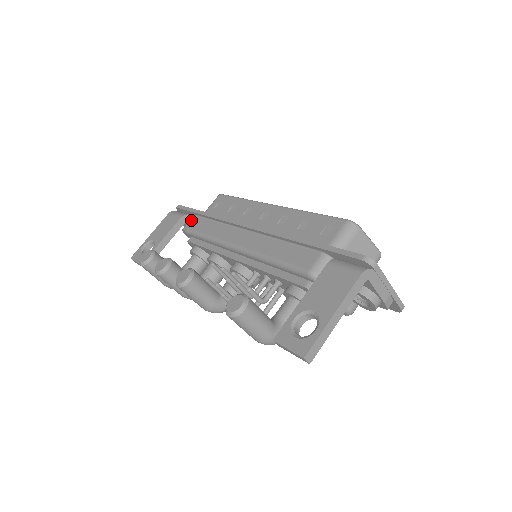
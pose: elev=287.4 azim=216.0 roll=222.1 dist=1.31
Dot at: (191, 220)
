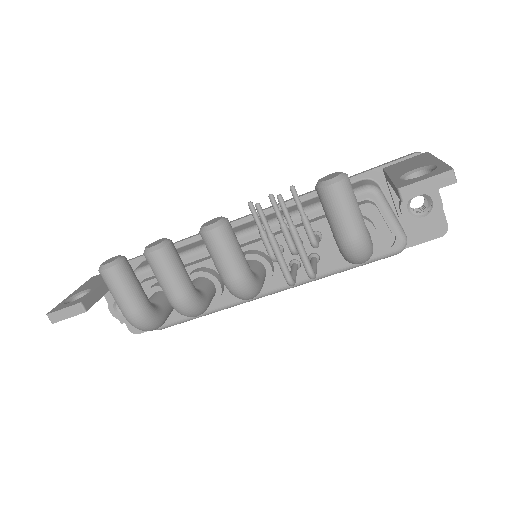
Dot at: occluded
